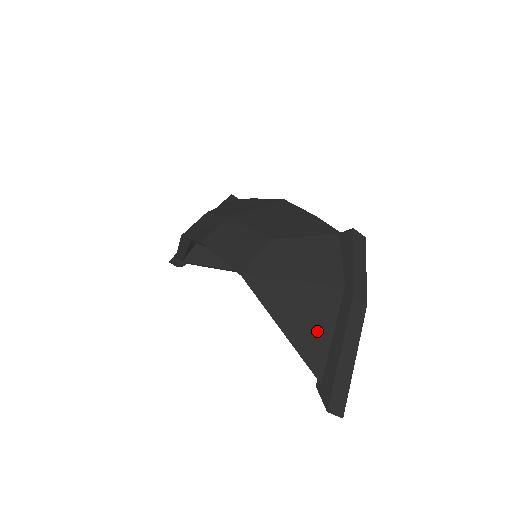
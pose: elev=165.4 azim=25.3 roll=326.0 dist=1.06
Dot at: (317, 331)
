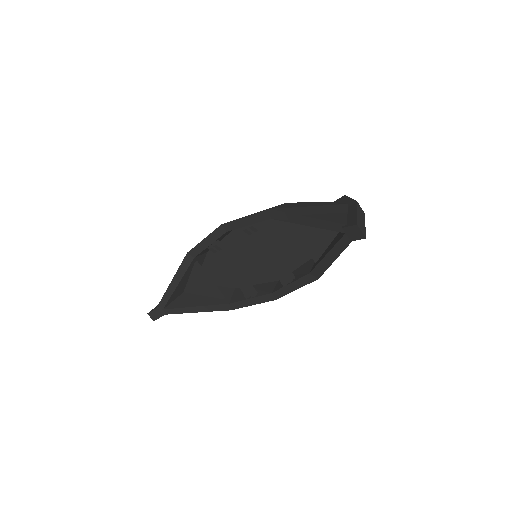
Dot at: (335, 214)
